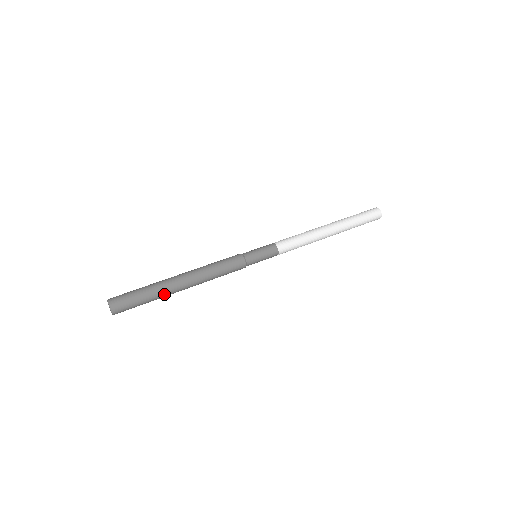
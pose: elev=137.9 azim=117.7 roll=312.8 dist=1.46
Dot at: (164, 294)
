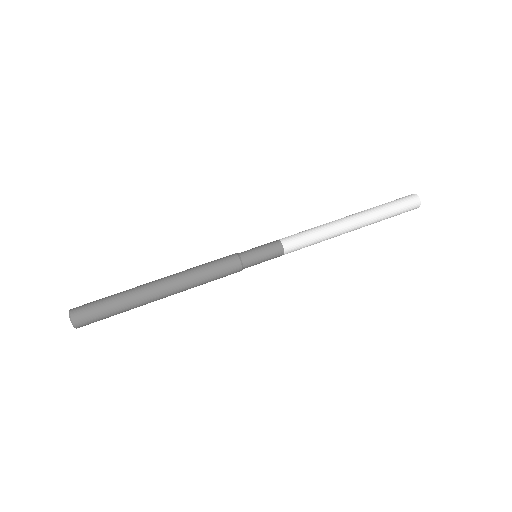
Dot at: (139, 305)
